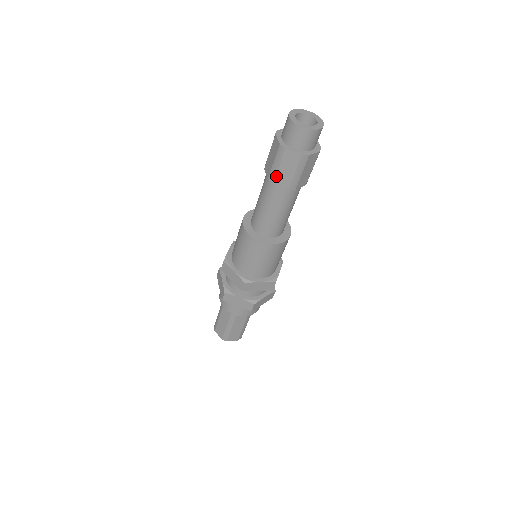
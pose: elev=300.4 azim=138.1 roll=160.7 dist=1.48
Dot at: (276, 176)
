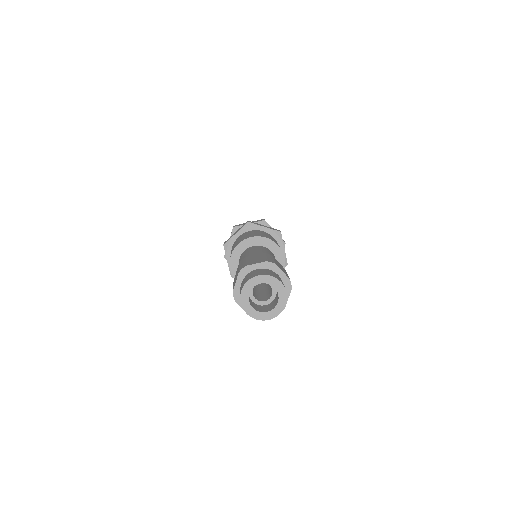
Dot at: occluded
